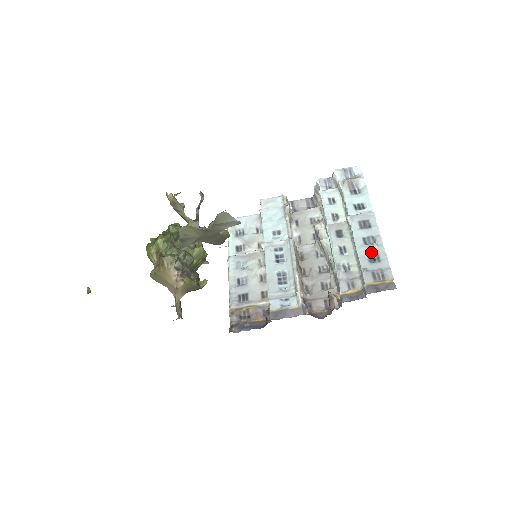
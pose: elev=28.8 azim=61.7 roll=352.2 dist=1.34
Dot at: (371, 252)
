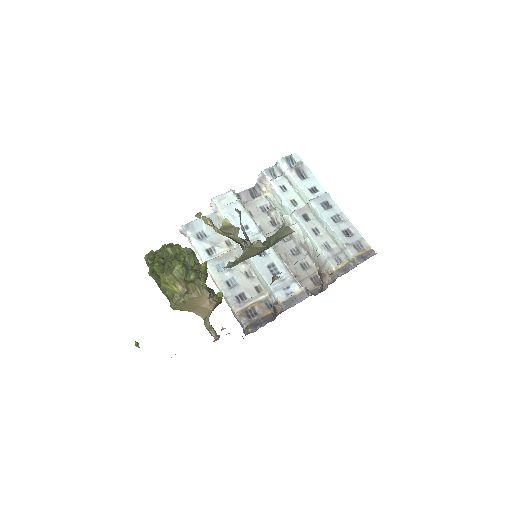
Dot at: (344, 228)
